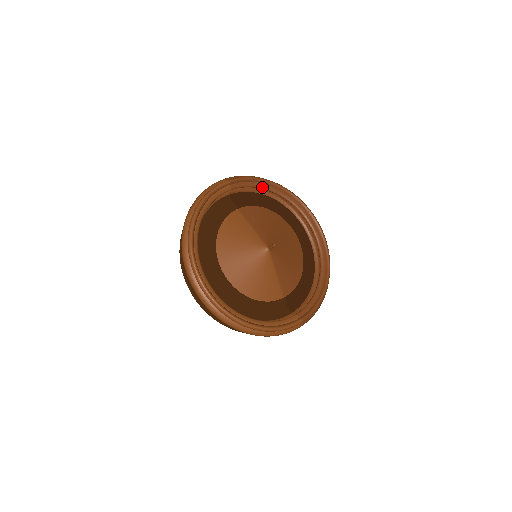
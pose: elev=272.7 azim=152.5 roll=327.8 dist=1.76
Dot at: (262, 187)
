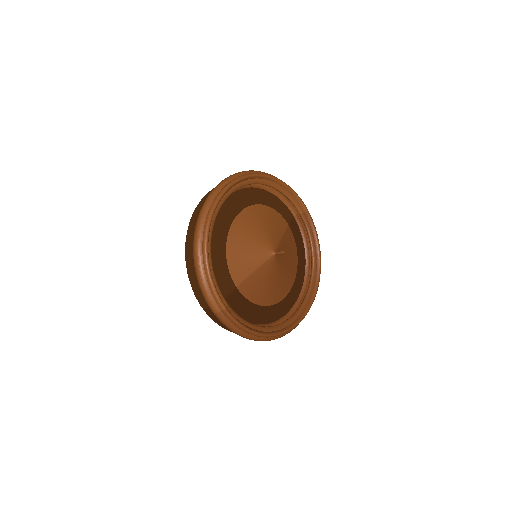
Dot at: (312, 245)
